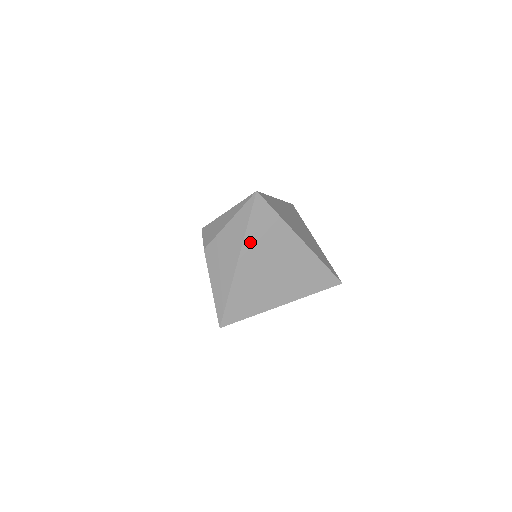
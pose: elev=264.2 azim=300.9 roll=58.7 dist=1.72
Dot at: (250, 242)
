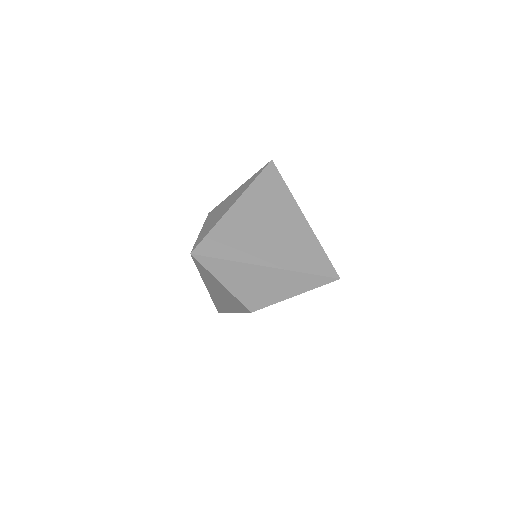
Dot at: (253, 193)
